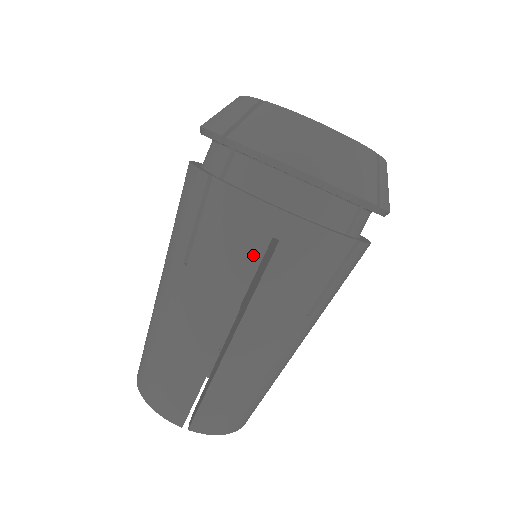
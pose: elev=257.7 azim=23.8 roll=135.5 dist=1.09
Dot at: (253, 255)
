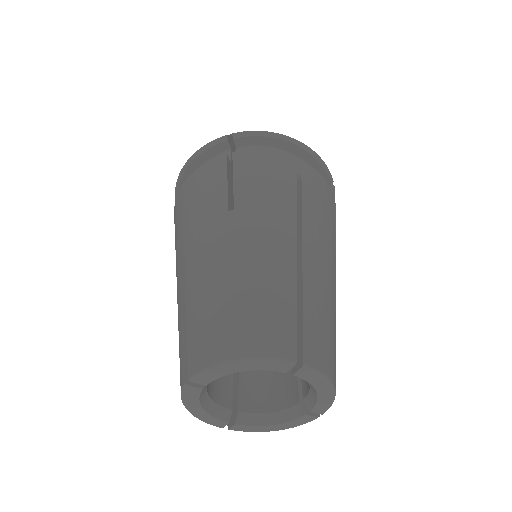
Dot at: (289, 184)
